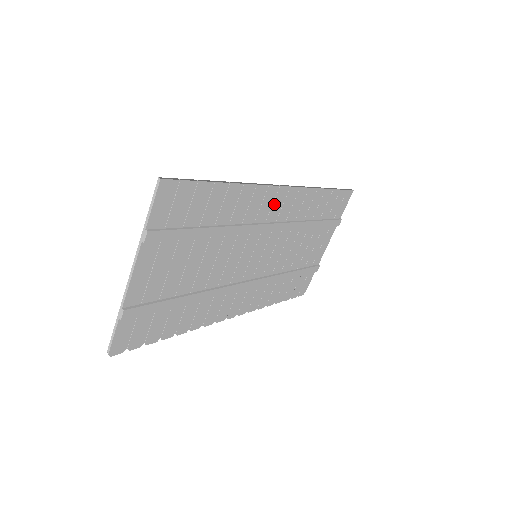
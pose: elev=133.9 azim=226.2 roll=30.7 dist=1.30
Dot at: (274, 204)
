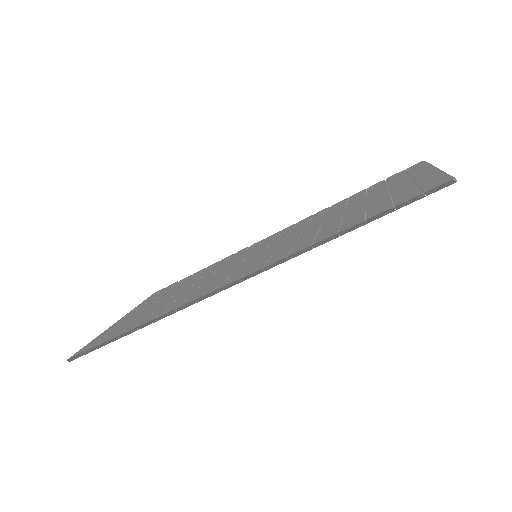
Dot at: occluded
